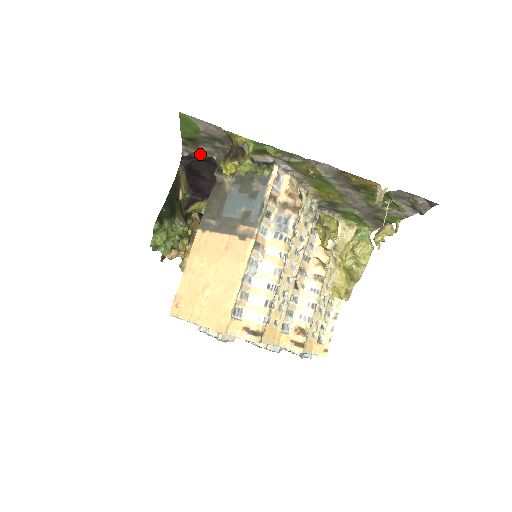
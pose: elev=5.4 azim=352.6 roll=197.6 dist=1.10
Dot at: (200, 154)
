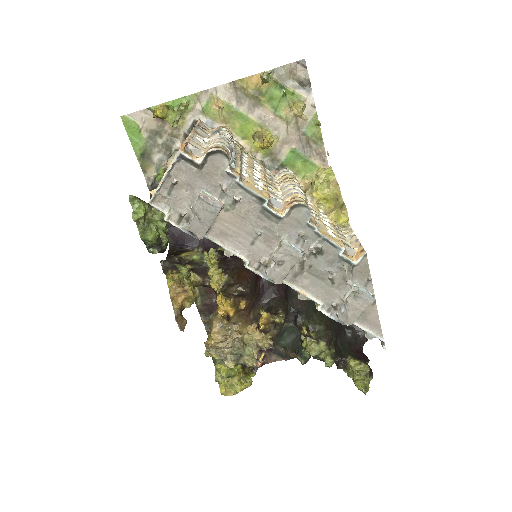
Dot at: (157, 172)
